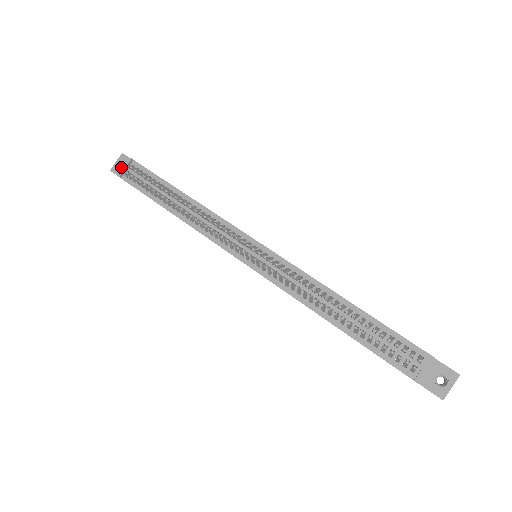
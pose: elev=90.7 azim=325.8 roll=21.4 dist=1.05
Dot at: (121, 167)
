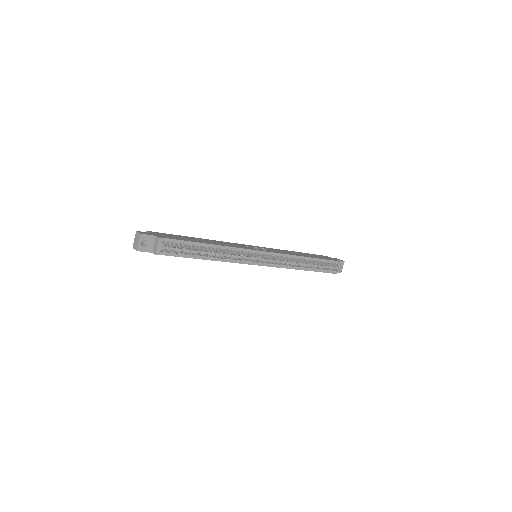
Dot at: (167, 251)
